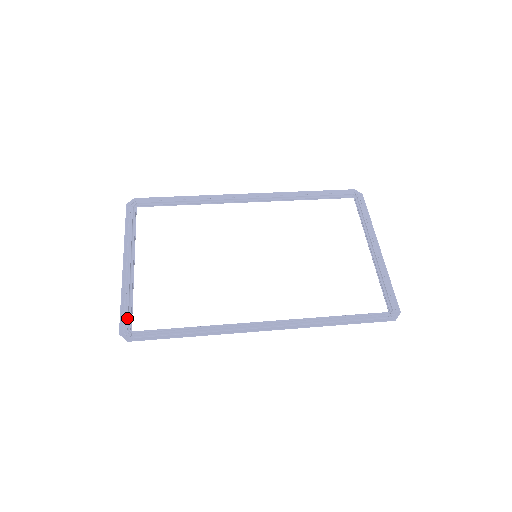
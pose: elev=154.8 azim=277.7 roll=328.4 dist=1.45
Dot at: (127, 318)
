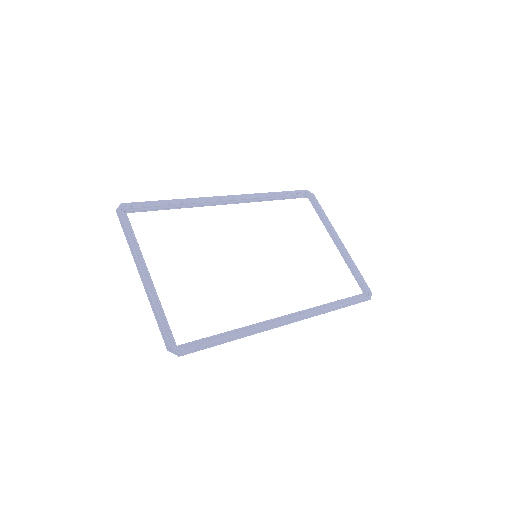
Dot at: (168, 333)
